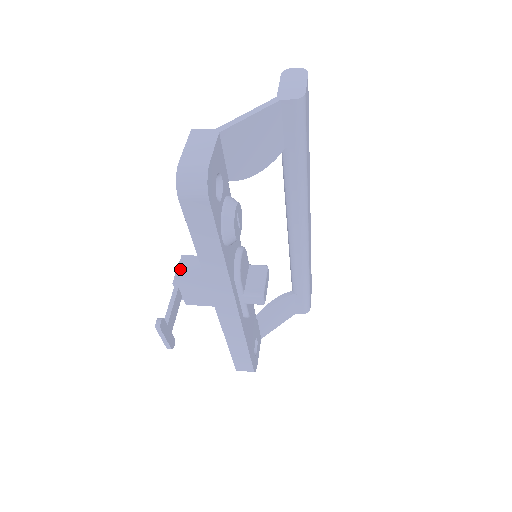
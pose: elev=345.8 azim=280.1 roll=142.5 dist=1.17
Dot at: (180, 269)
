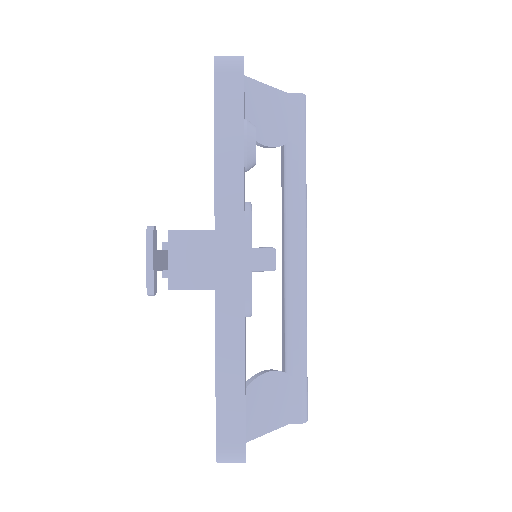
Dot at: occluded
